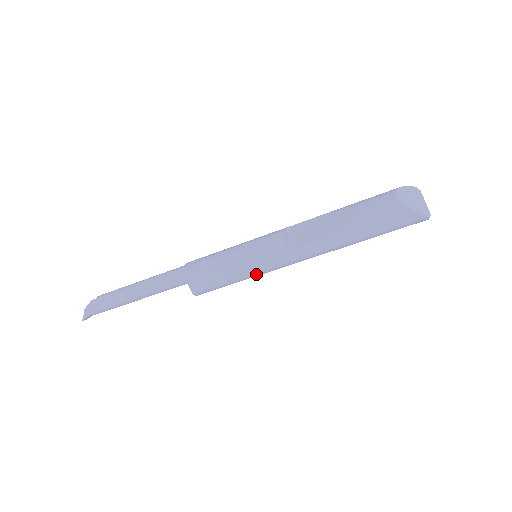
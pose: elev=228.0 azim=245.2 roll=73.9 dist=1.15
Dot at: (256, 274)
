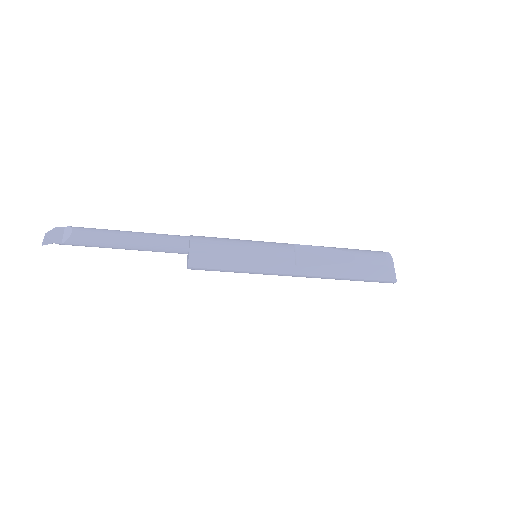
Dot at: (253, 272)
